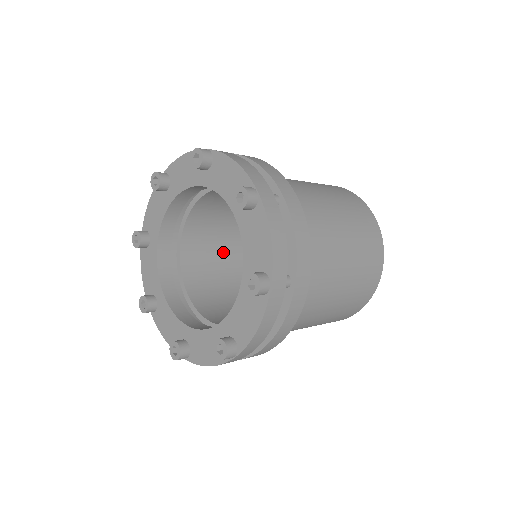
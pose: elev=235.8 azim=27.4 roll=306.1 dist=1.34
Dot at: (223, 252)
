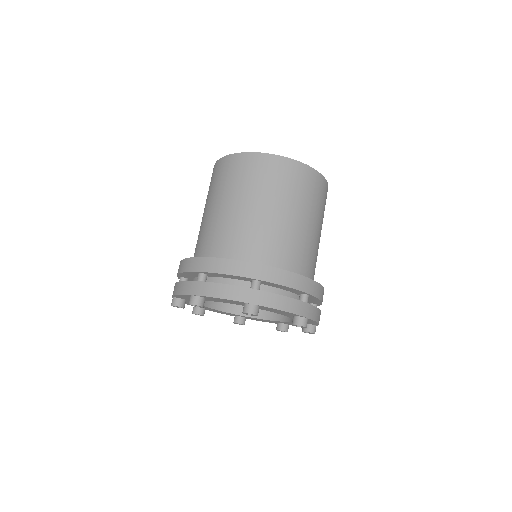
Dot at: occluded
